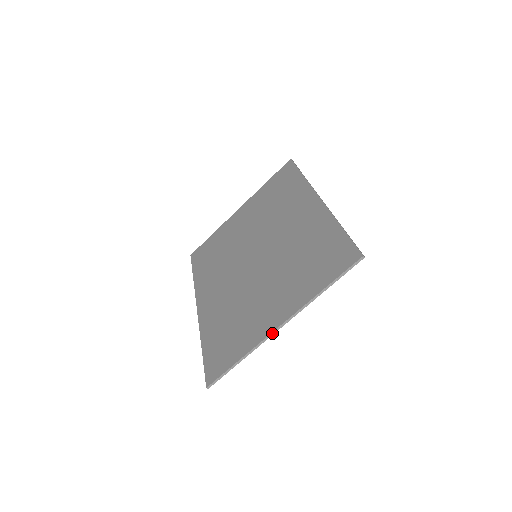
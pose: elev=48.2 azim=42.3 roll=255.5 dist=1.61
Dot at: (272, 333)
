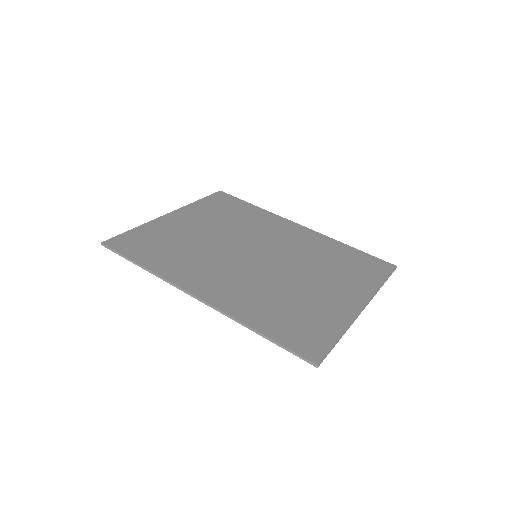
Dot at: (360, 313)
